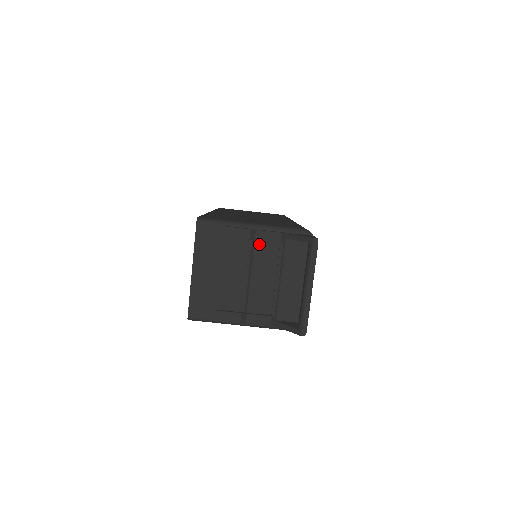
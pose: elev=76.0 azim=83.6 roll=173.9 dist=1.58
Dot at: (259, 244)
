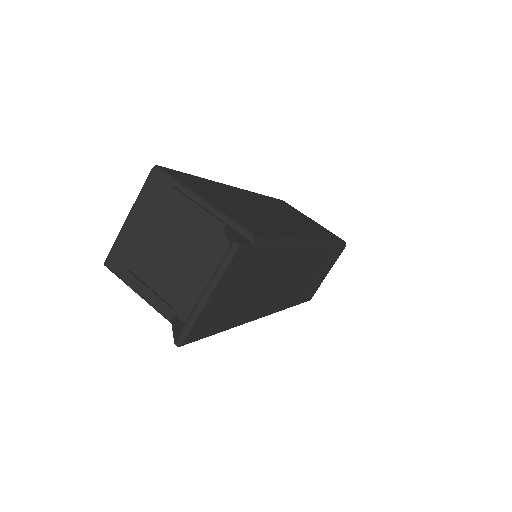
Dot at: (197, 223)
